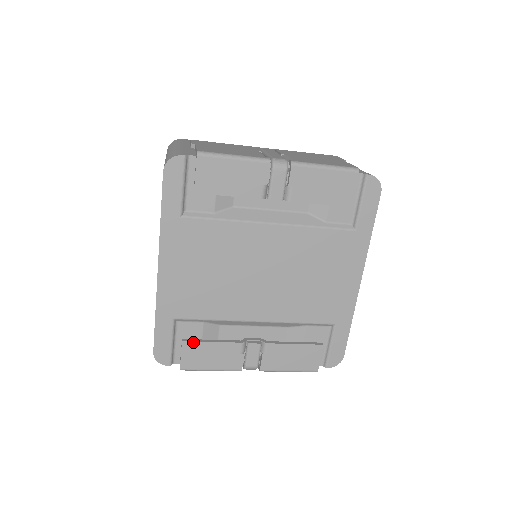
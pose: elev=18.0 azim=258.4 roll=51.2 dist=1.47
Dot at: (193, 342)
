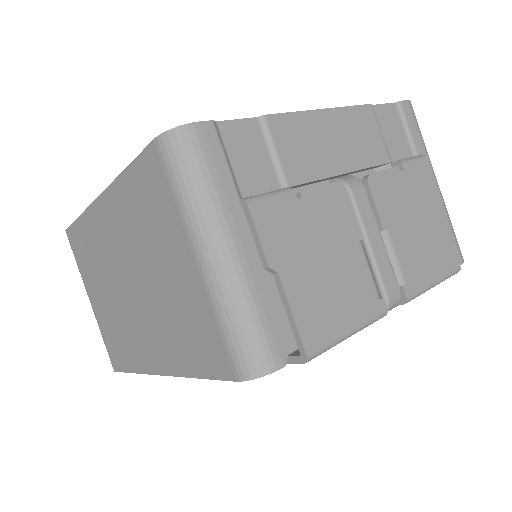
Dot at: occluded
